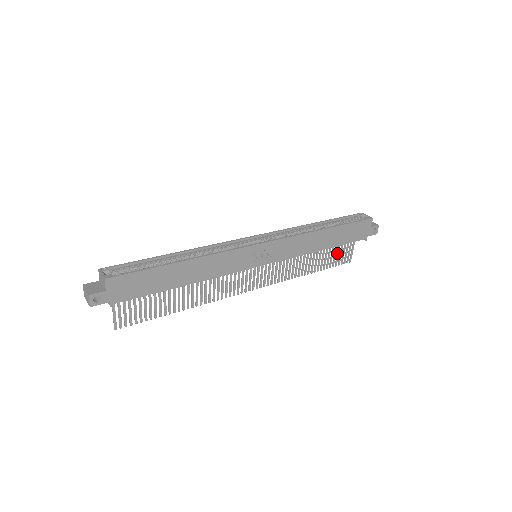
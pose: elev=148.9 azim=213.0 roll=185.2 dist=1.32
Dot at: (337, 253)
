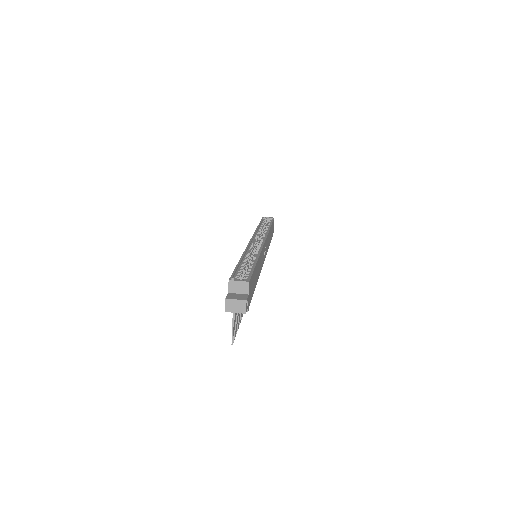
Dot at: occluded
